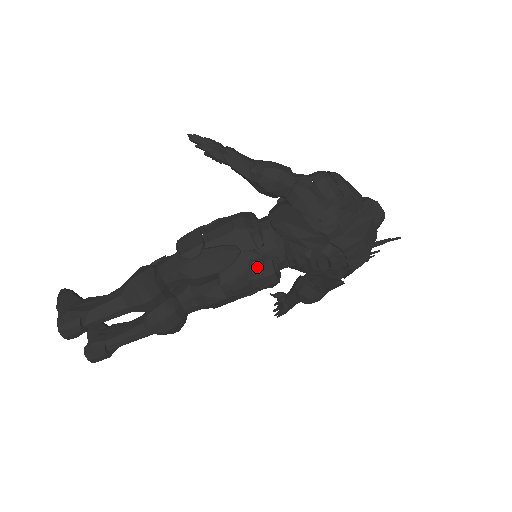
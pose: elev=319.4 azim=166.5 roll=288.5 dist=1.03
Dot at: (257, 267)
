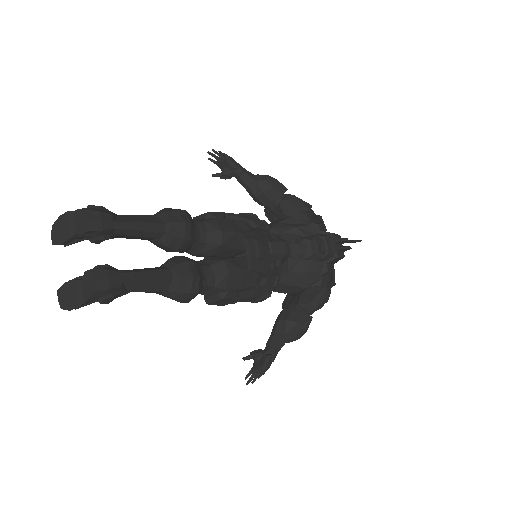
Dot at: (273, 237)
